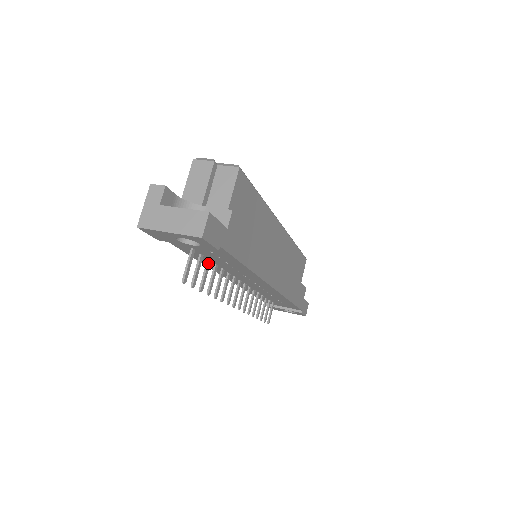
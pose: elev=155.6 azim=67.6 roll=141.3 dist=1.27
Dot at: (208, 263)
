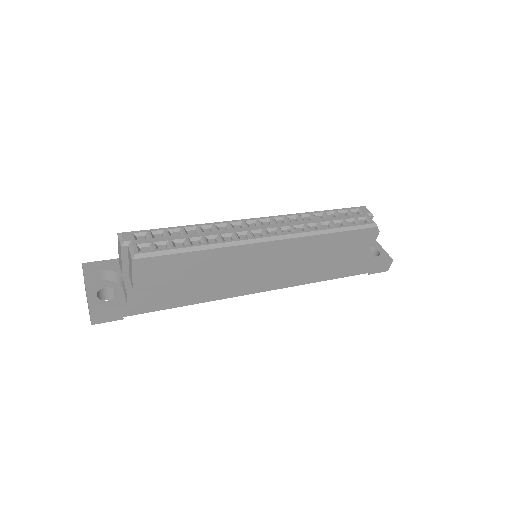
Dot at: occluded
